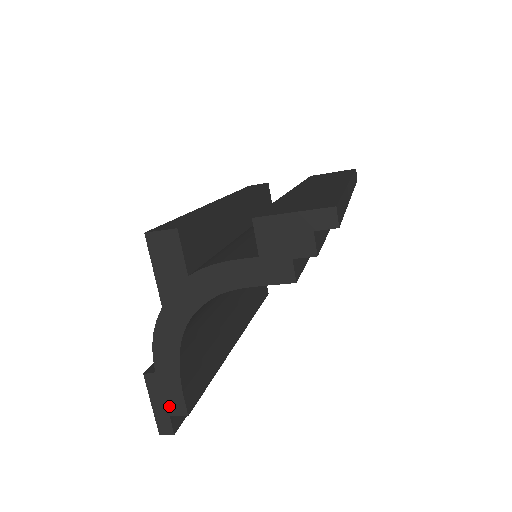
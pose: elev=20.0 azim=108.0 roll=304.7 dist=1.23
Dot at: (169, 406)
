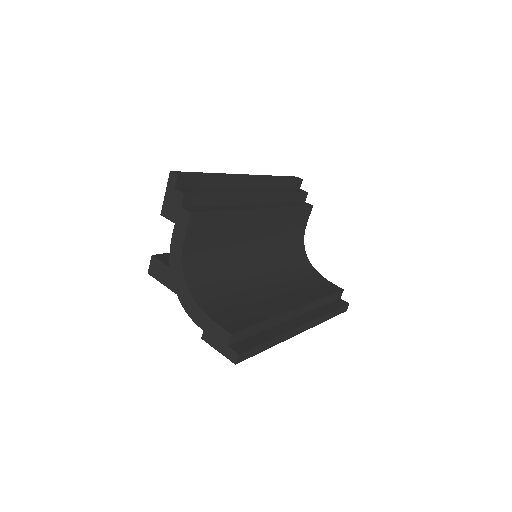
Dot at: (222, 341)
